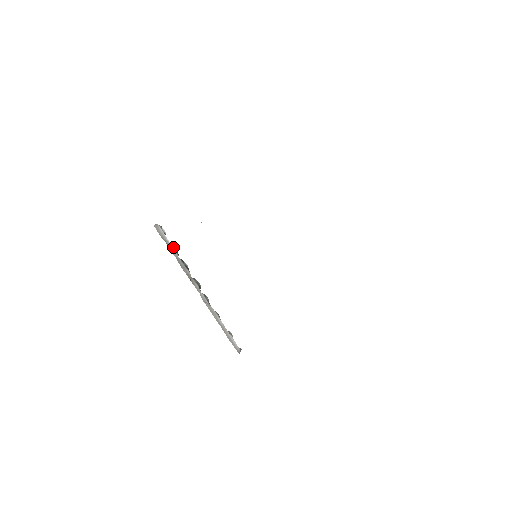
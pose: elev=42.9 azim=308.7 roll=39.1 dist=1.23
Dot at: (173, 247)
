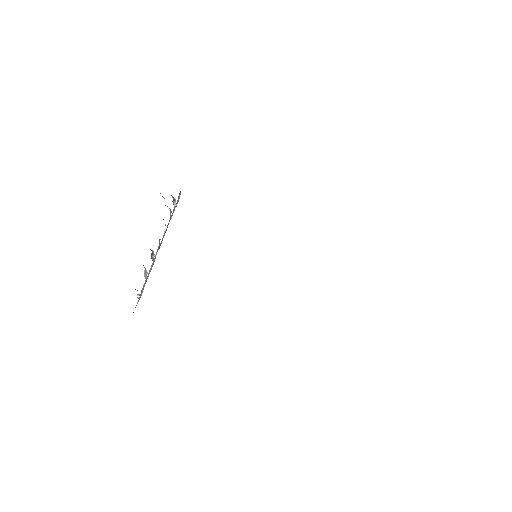
Dot at: occluded
